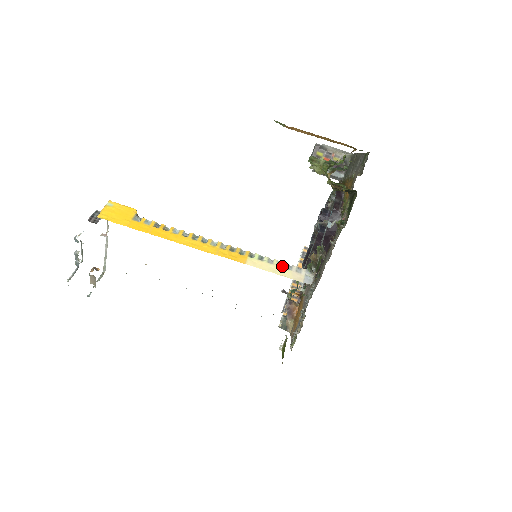
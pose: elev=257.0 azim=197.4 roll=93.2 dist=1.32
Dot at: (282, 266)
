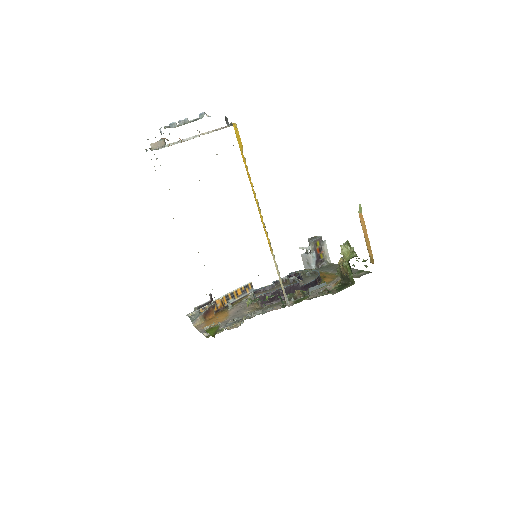
Dot at: occluded
